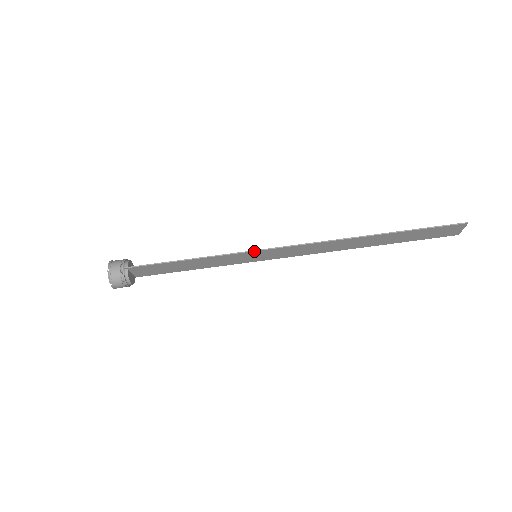
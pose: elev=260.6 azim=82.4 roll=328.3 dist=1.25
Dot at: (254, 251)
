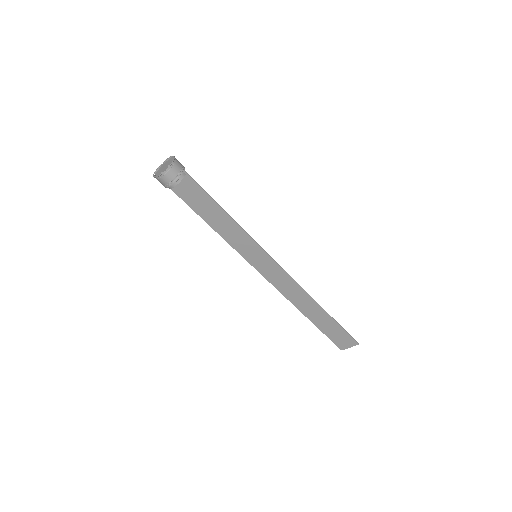
Dot at: (265, 251)
